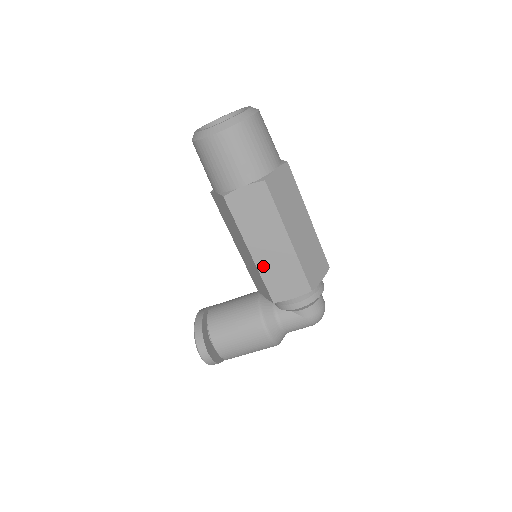
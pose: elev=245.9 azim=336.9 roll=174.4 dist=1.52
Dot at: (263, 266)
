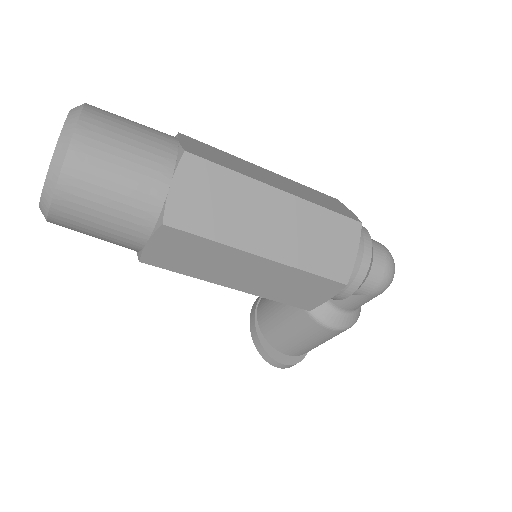
Dot at: (261, 291)
